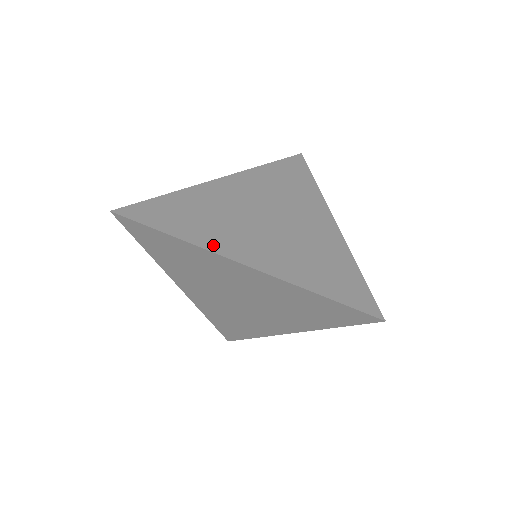
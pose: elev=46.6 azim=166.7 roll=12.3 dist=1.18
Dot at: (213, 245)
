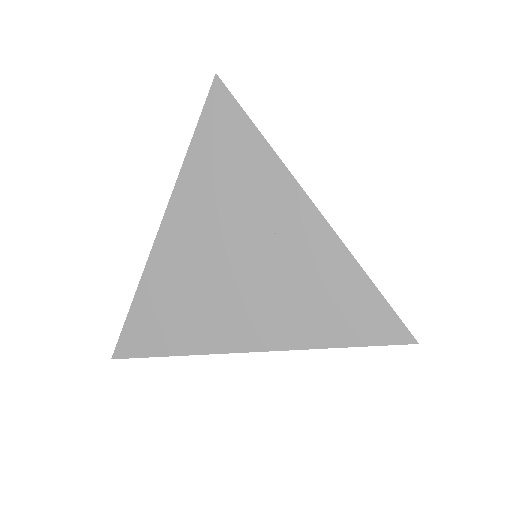
Dot at: (211, 344)
